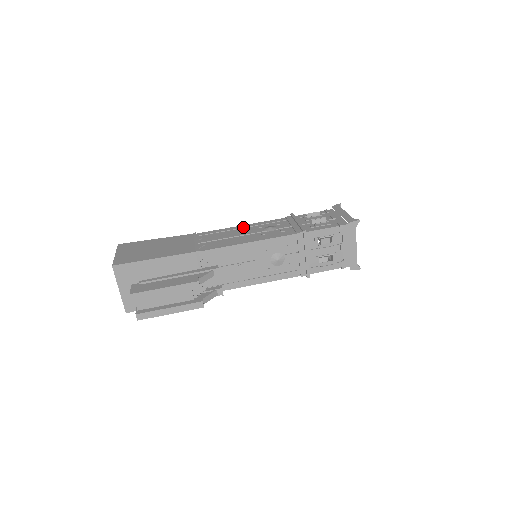
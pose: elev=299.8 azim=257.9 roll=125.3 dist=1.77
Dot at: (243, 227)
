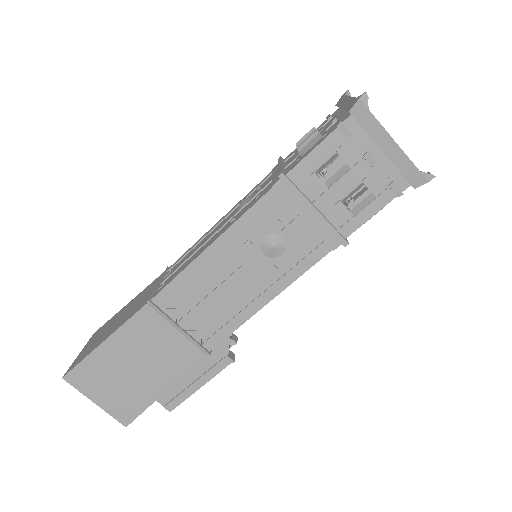
Dot at: (218, 254)
